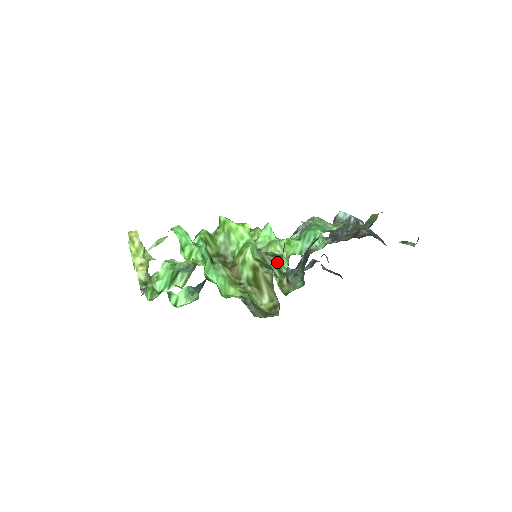
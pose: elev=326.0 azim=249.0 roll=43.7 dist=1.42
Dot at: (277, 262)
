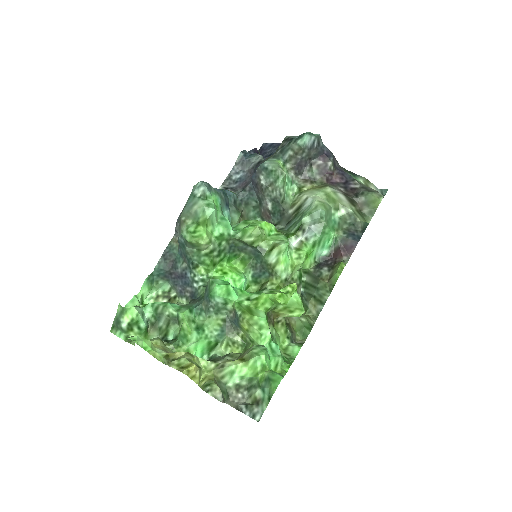
Dot at: (301, 282)
